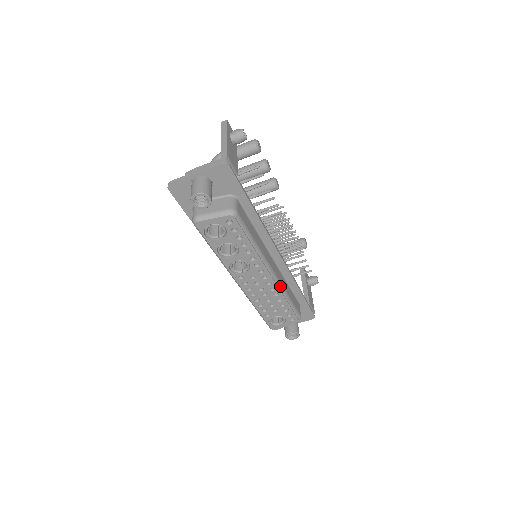
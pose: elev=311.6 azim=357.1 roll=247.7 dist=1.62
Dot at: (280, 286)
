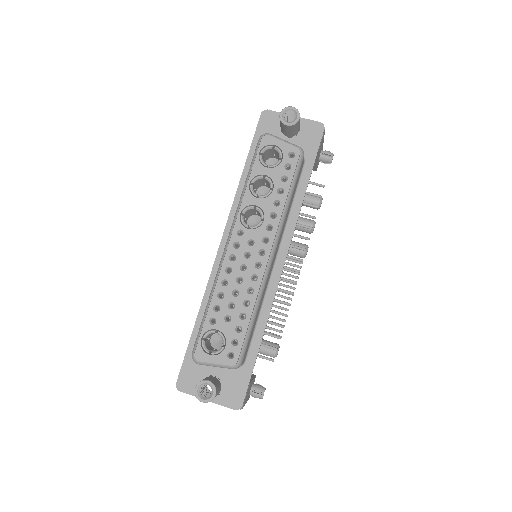
Dot at: (264, 282)
